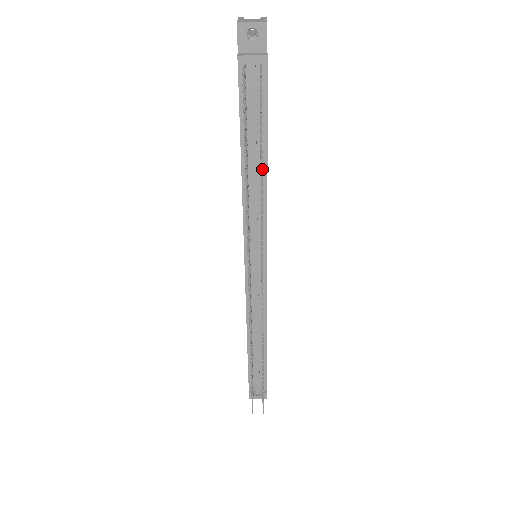
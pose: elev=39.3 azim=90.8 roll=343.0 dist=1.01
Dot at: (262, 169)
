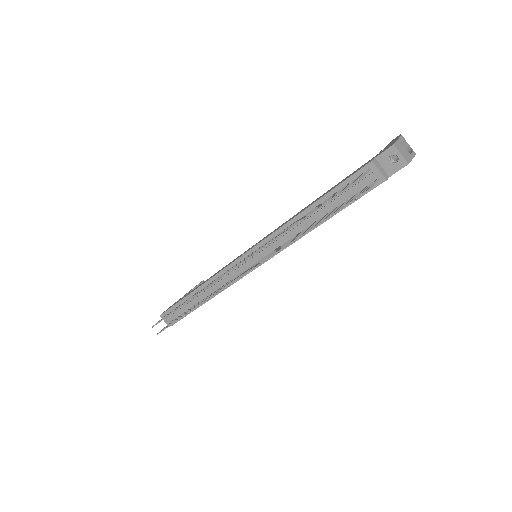
Dot at: occluded
